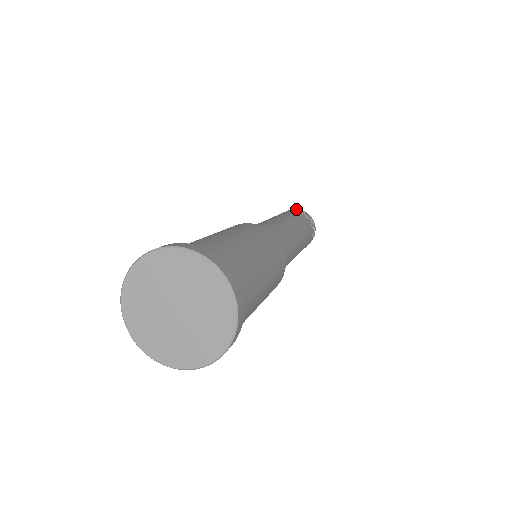
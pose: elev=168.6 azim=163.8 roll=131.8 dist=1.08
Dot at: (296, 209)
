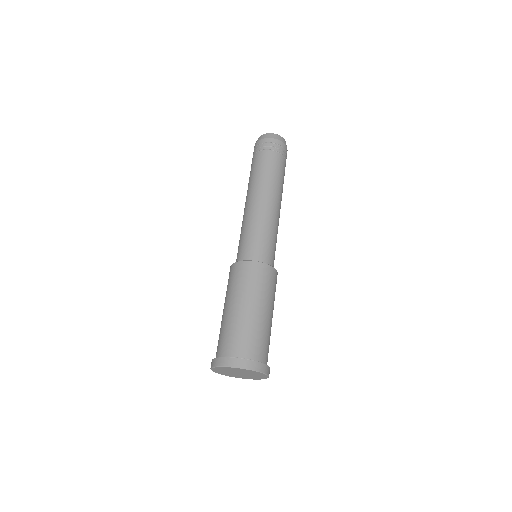
Dot at: (279, 143)
